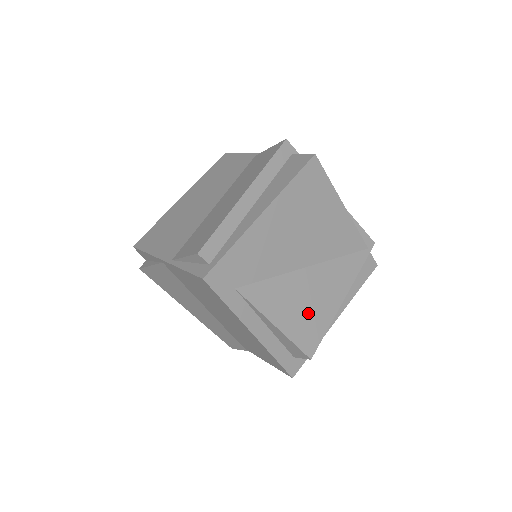
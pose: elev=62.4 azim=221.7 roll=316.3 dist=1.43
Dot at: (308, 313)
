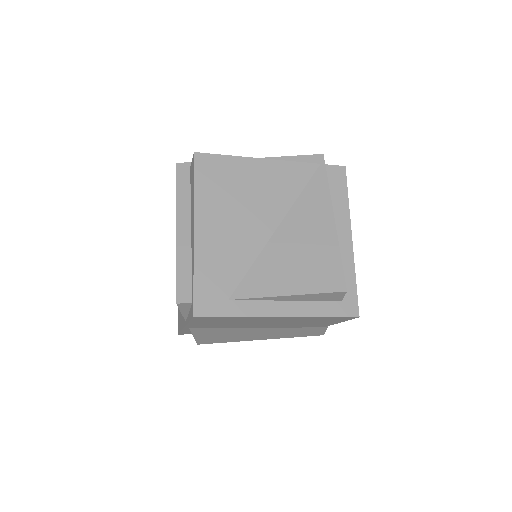
Dot at: (310, 260)
